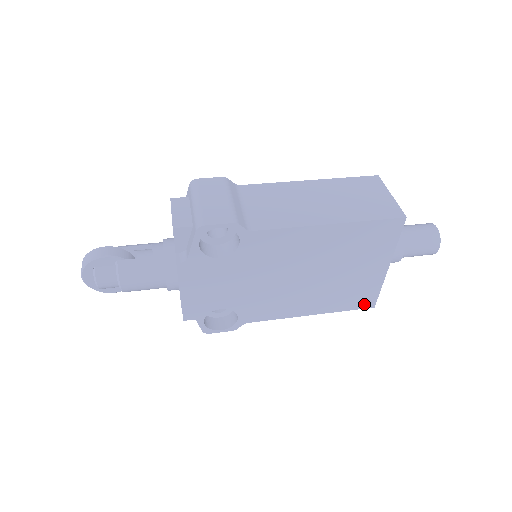
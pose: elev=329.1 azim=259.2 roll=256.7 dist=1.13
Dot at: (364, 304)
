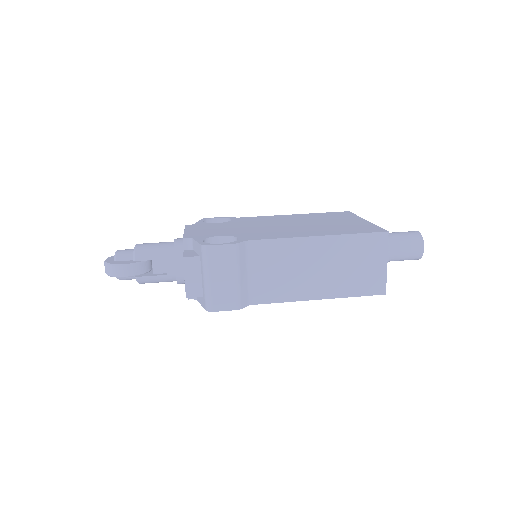
Dot at: occluded
